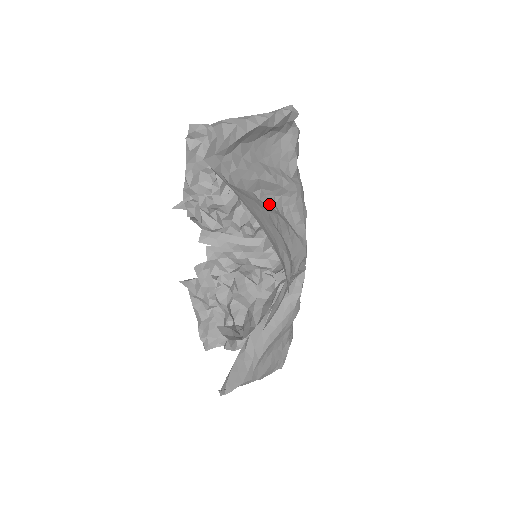
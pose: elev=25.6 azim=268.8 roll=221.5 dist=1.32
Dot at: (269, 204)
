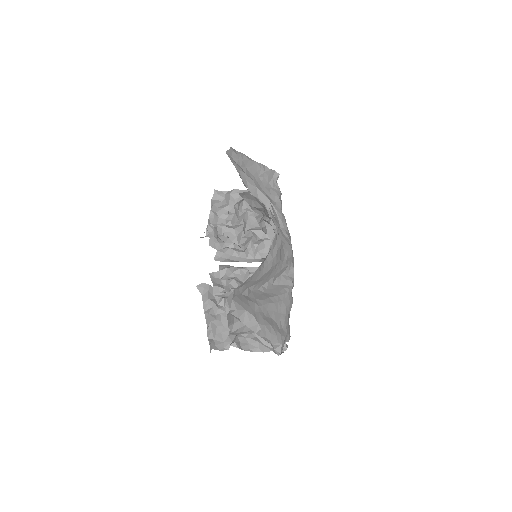
Dot at: occluded
